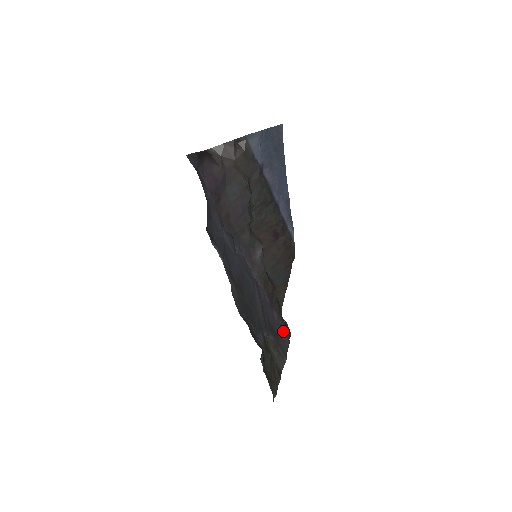
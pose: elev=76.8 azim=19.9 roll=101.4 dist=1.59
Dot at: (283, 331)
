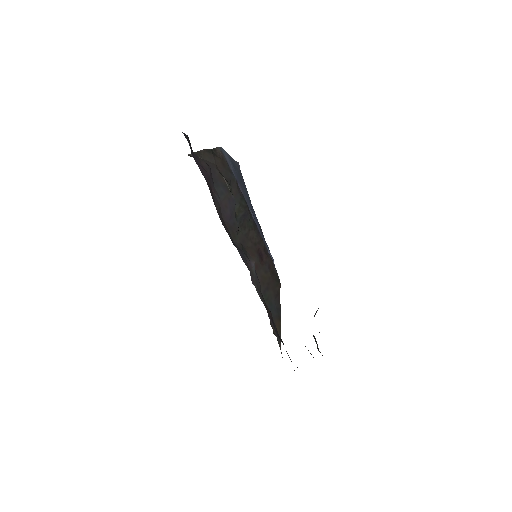
Dot at: occluded
